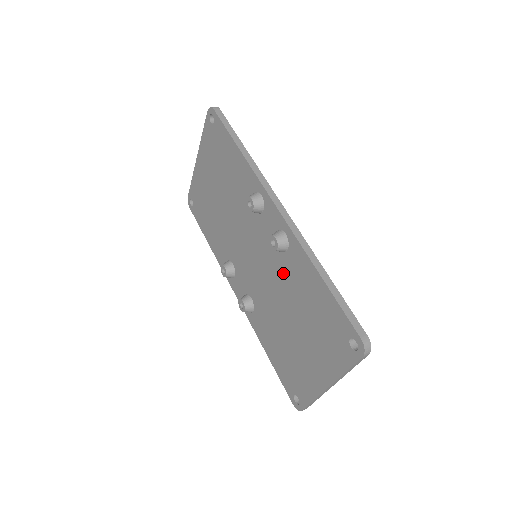
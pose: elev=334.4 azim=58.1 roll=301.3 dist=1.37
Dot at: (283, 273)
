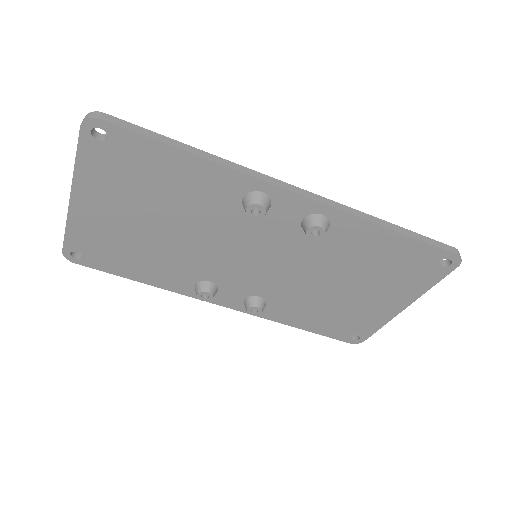
Dot at: (322, 252)
